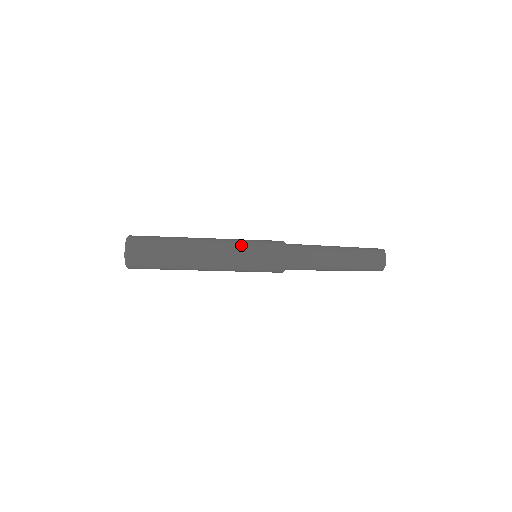
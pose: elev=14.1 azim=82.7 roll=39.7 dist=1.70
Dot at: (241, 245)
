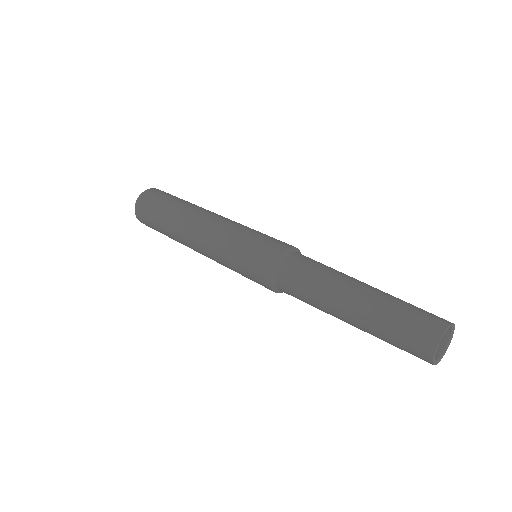
Dot at: (229, 236)
